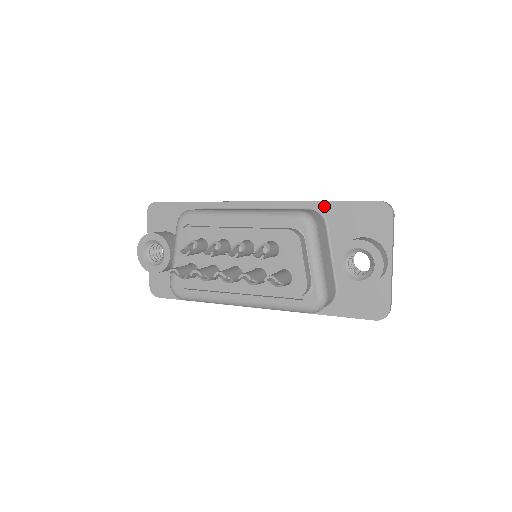
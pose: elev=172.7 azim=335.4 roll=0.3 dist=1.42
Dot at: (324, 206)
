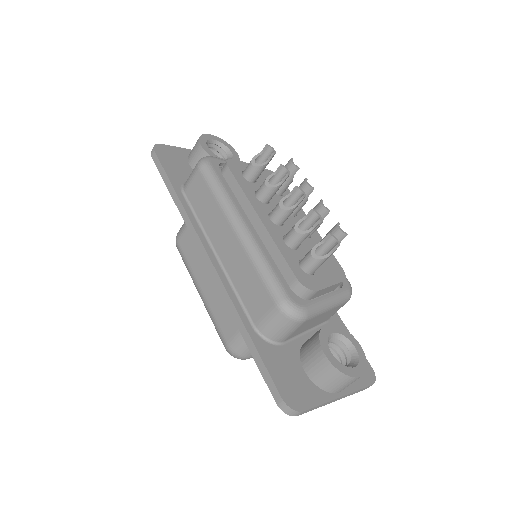
Dot at: (337, 317)
